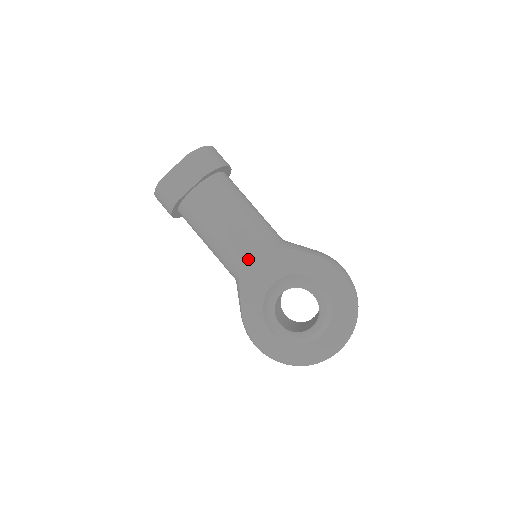
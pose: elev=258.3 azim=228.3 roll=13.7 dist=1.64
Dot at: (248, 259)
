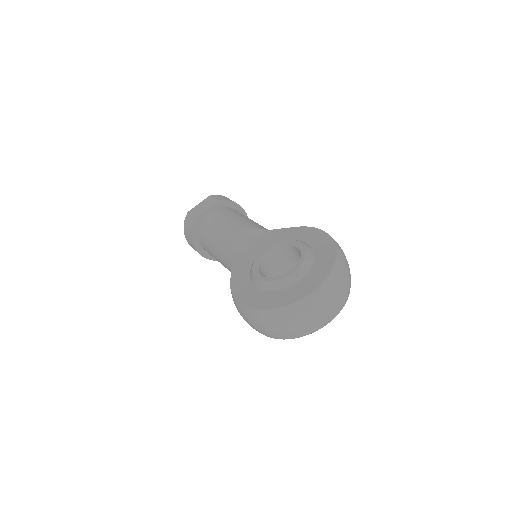
Dot at: (243, 241)
